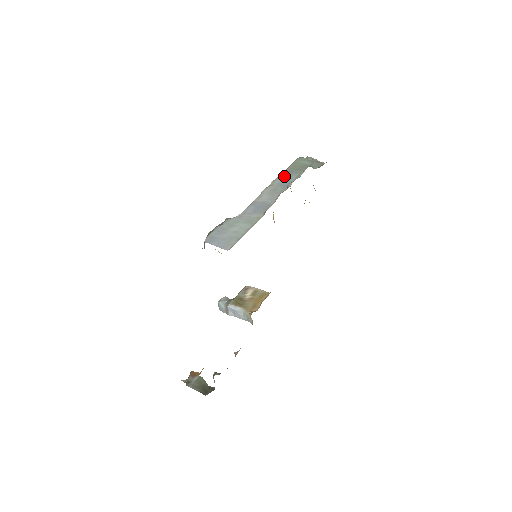
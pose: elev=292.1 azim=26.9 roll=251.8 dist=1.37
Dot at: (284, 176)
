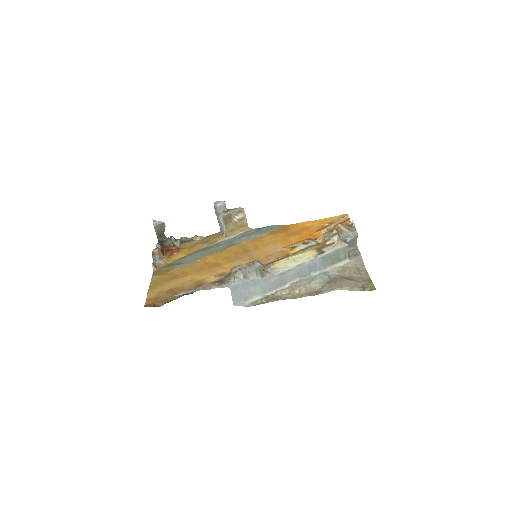
Dot at: (319, 261)
